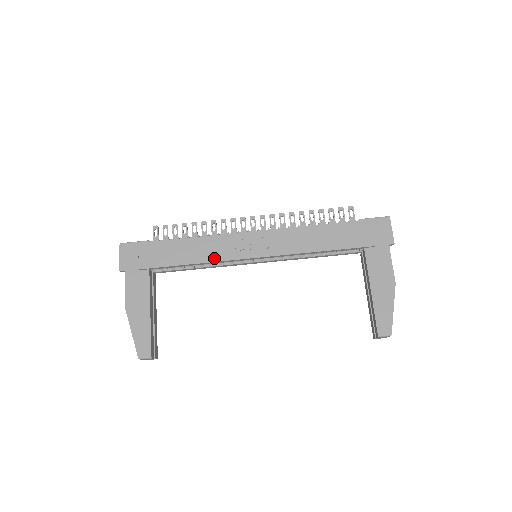
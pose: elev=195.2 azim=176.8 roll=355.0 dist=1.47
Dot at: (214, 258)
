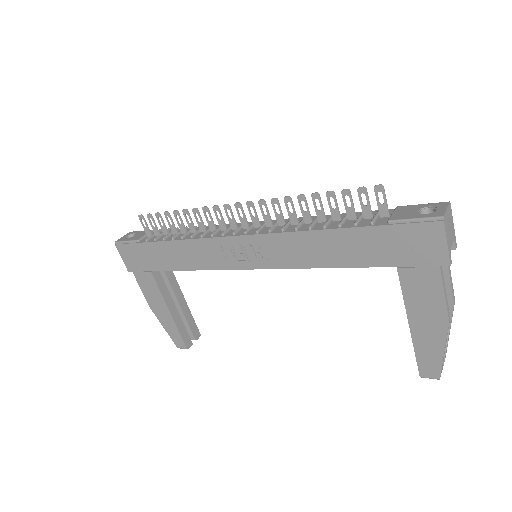
Dot at: (206, 266)
